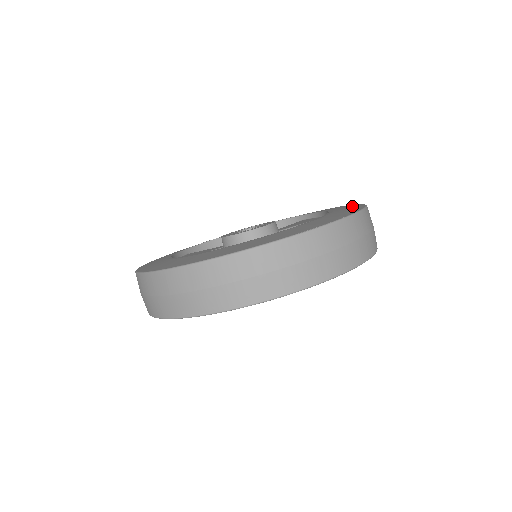
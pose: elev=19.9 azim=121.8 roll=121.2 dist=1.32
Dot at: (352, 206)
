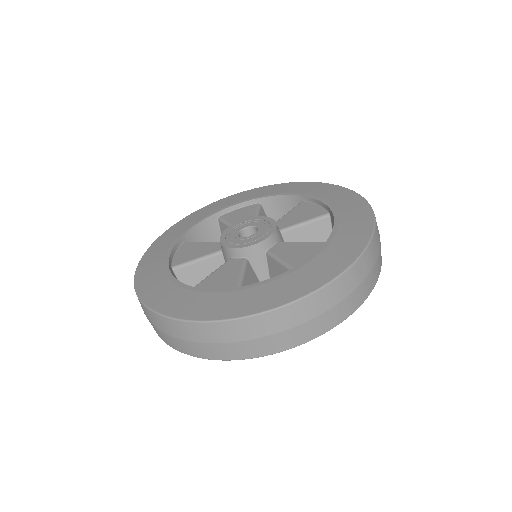
Dot at: (359, 211)
